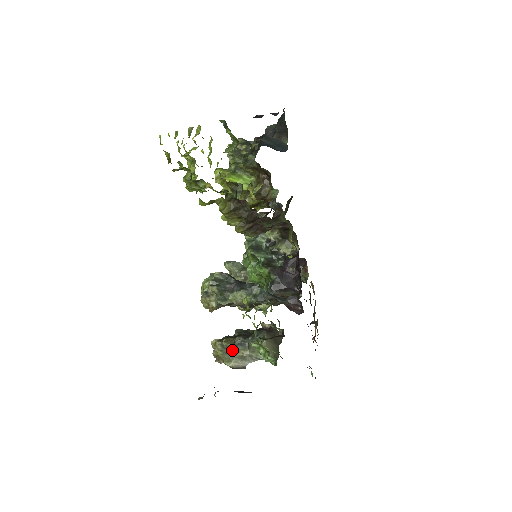
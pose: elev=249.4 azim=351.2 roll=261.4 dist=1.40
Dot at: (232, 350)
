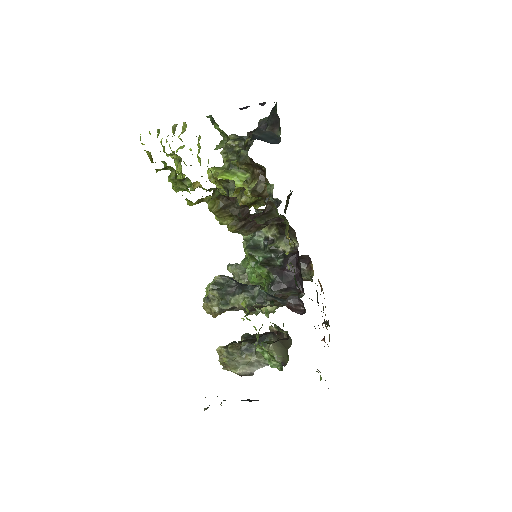
Dot at: (238, 356)
